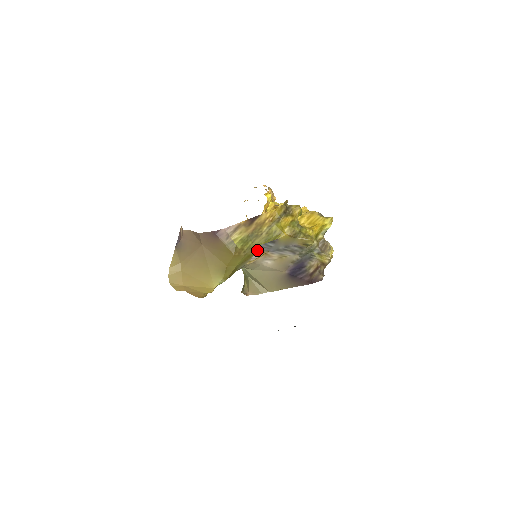
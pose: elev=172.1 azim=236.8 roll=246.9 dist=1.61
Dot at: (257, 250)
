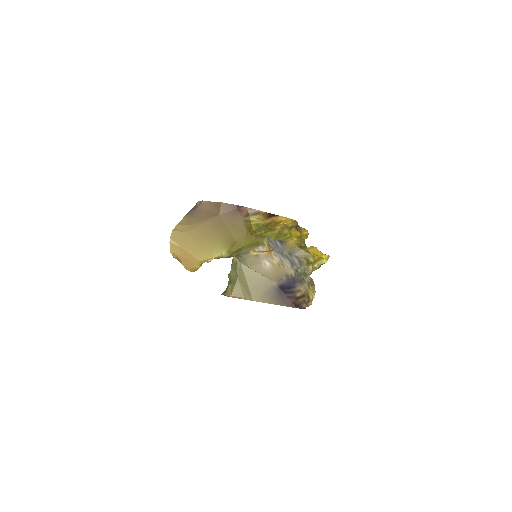
Dot at: (266, 242)
